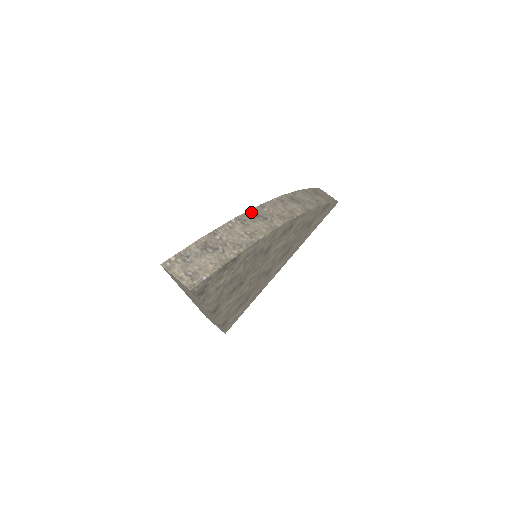
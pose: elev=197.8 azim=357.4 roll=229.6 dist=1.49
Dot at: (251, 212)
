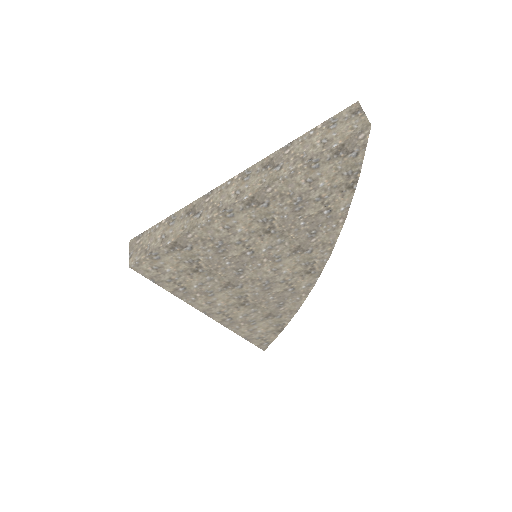
Dot at: occluded
